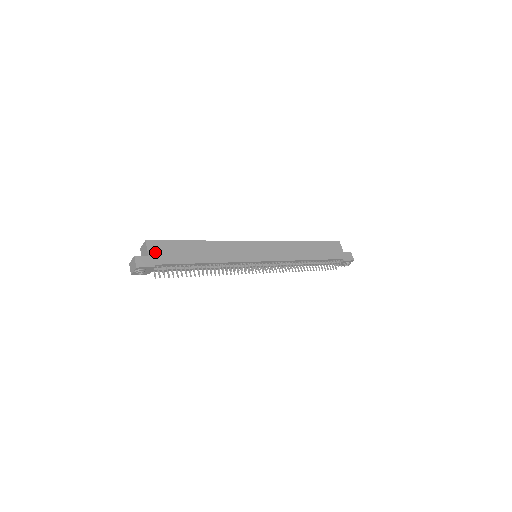
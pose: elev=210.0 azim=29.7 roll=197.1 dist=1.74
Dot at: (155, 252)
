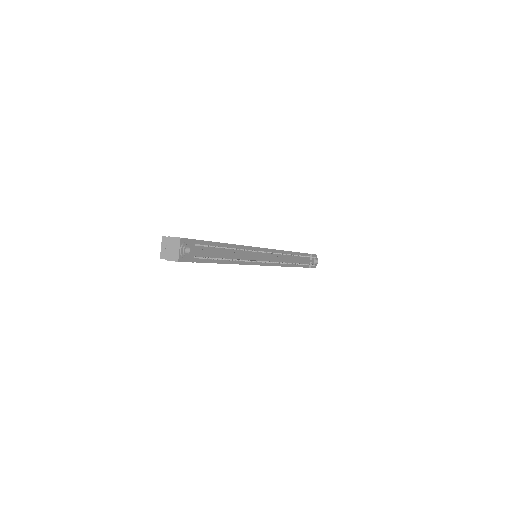
Dot at: occluded
